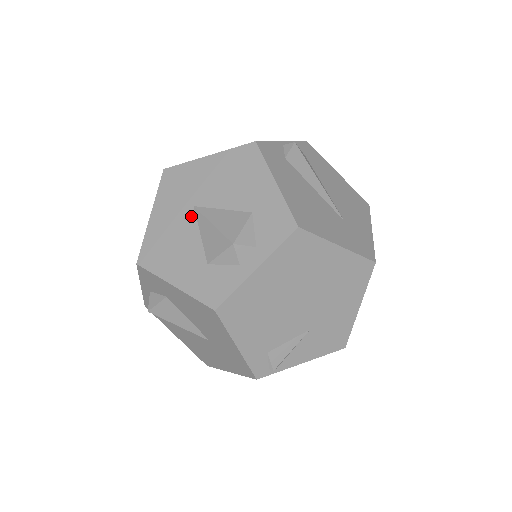
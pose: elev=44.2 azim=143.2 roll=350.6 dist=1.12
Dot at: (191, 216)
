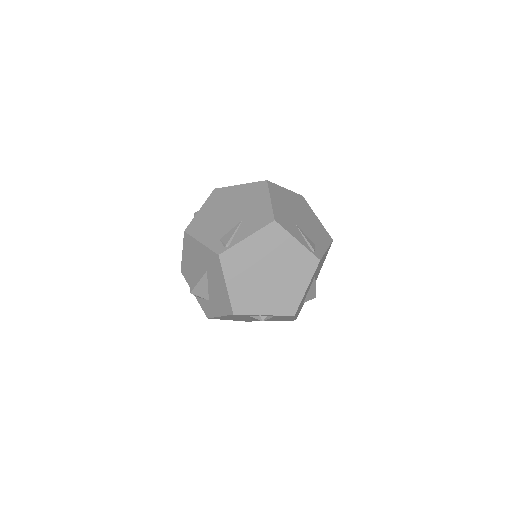
Dot at: occluded
